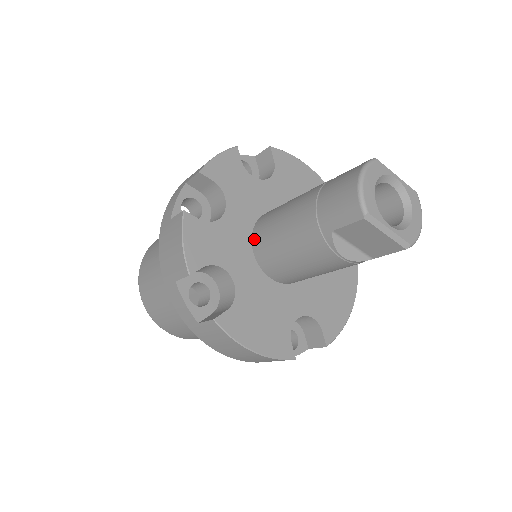
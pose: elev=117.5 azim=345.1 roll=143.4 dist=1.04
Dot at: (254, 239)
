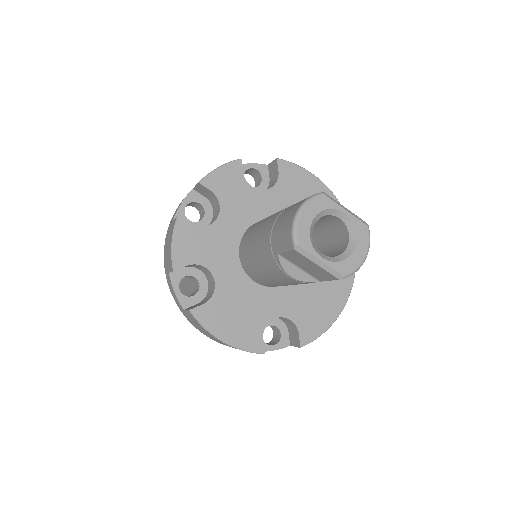
Dot at: (241, 245)
